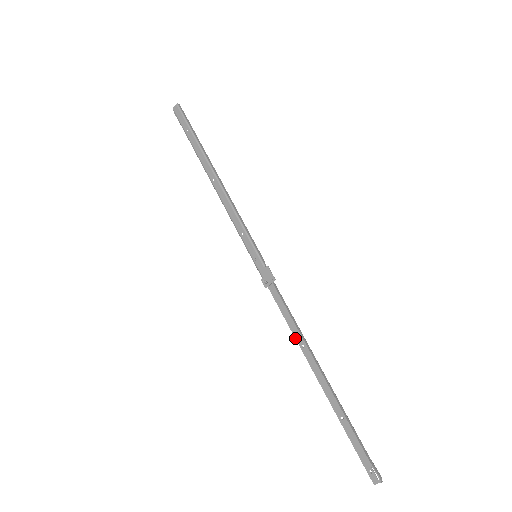
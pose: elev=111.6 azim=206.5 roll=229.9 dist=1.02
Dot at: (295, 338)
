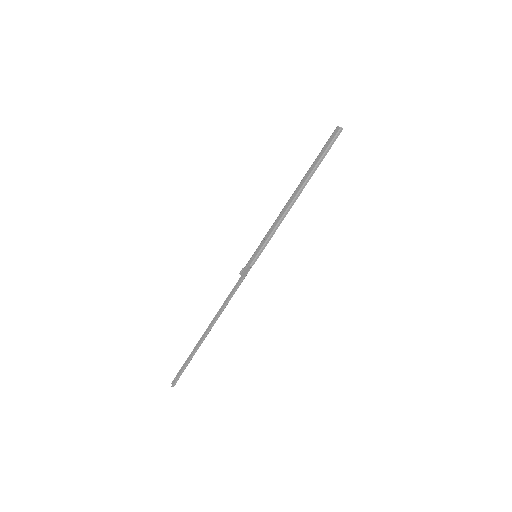
Dot at: (221, 306)
